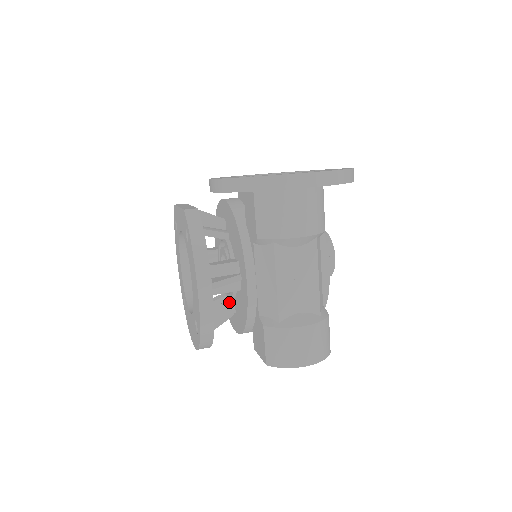
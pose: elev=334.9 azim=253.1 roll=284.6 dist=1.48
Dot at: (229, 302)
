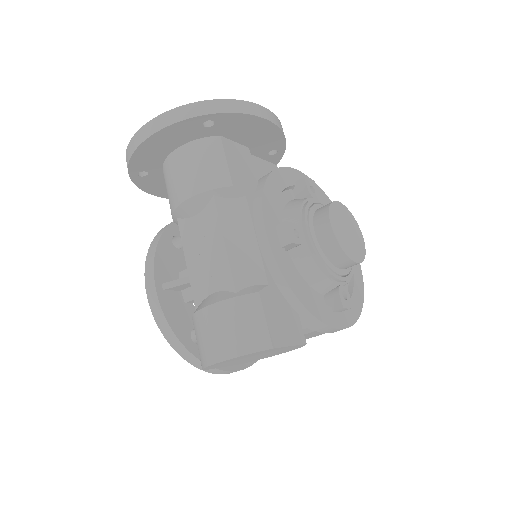
Dot at: occluded
